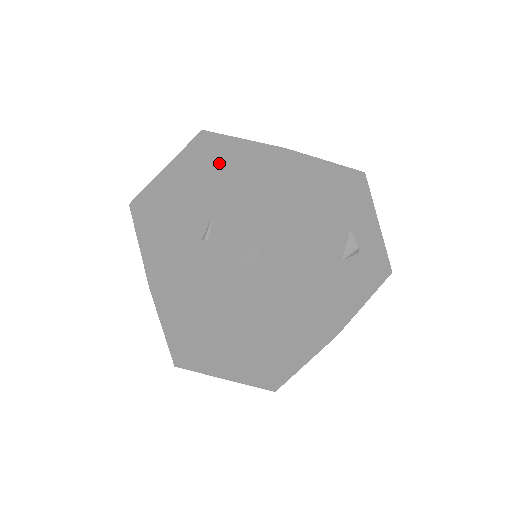
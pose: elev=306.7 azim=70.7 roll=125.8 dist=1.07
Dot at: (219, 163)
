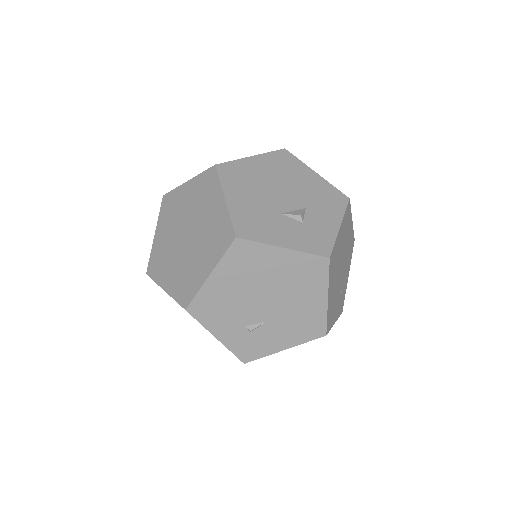
Dot at: occluded
